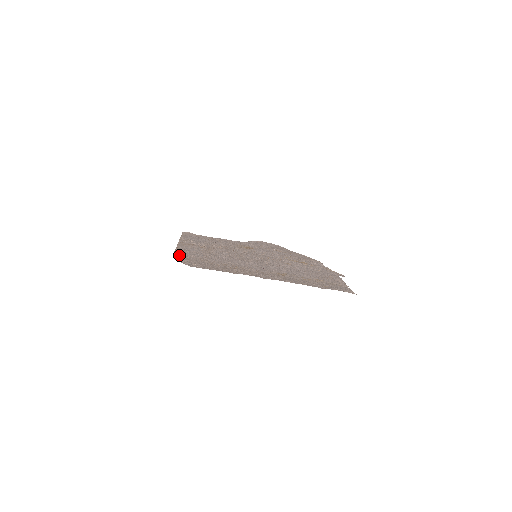
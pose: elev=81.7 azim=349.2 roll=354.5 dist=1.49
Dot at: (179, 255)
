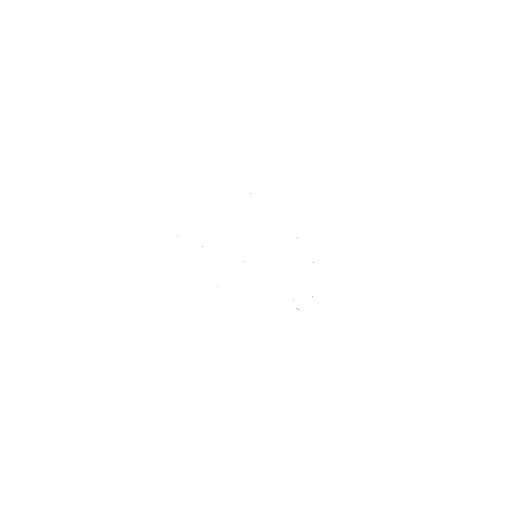
Dot at: occluded
